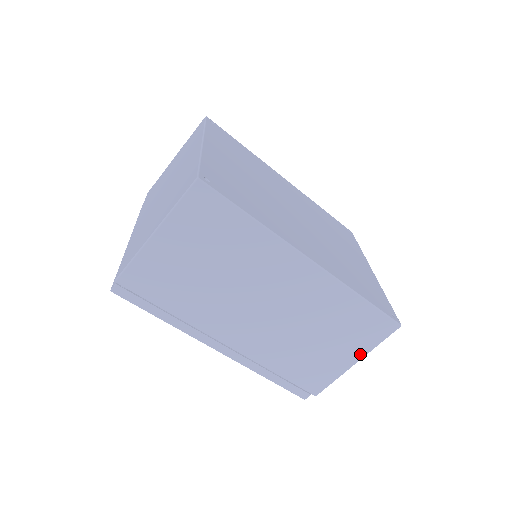
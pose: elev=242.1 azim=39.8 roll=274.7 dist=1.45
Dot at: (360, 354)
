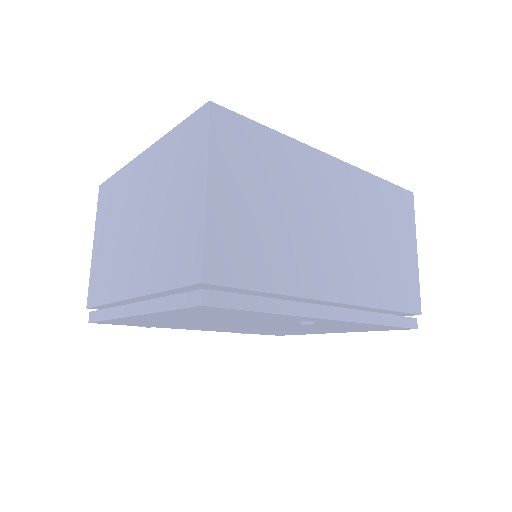
Dot at: (413, 240)
